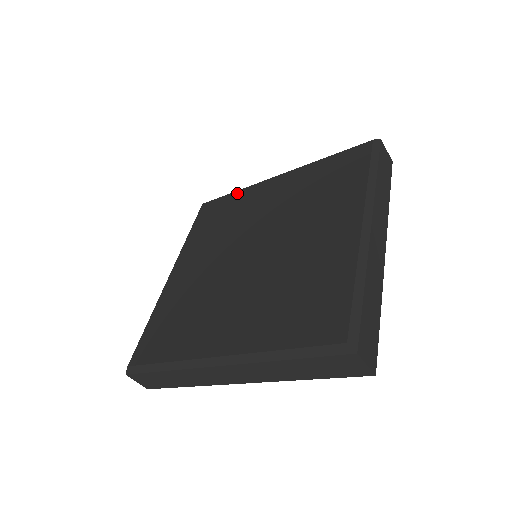
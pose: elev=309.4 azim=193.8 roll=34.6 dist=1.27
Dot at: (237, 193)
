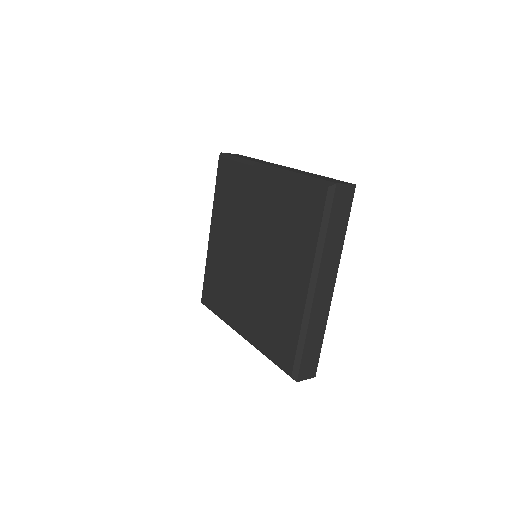
Dot at: (240, 167)
